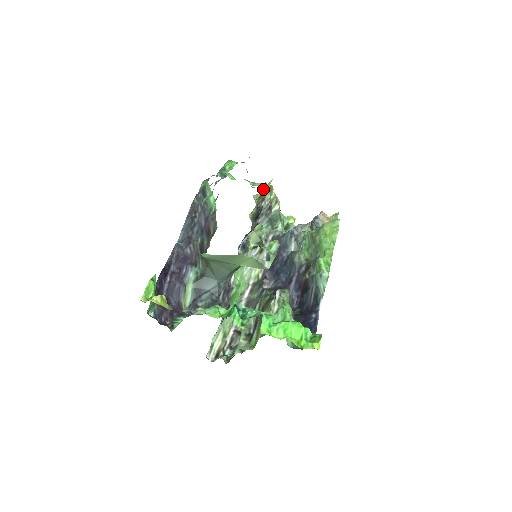
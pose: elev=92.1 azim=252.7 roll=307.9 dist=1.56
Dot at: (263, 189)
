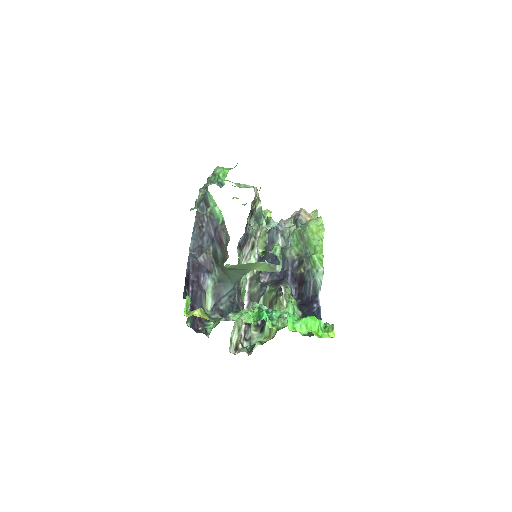
Dot at: occluded
